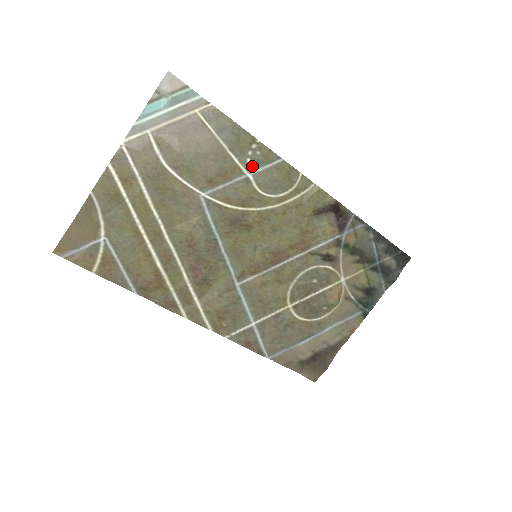
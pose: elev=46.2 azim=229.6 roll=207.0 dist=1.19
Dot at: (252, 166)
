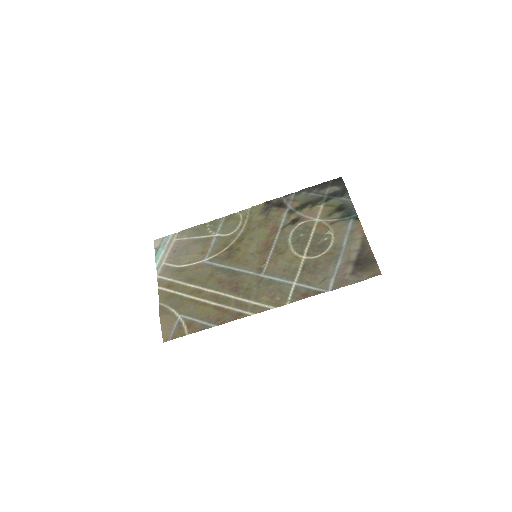
Dot at: (214, 232)
